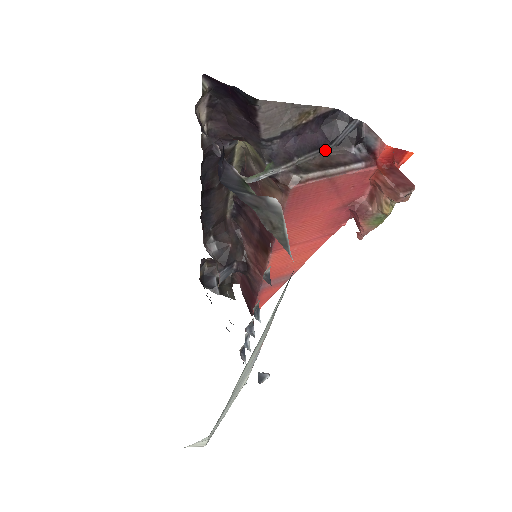
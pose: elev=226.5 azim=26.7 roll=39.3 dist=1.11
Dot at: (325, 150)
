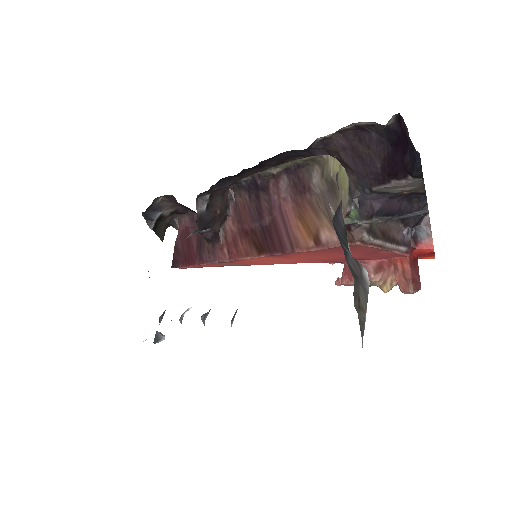
Dot at: (390, 218)
